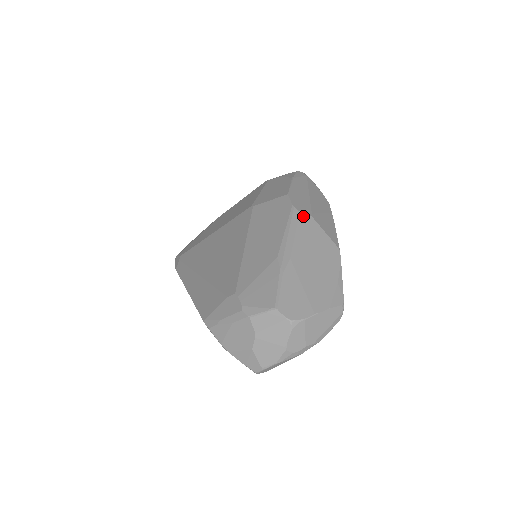
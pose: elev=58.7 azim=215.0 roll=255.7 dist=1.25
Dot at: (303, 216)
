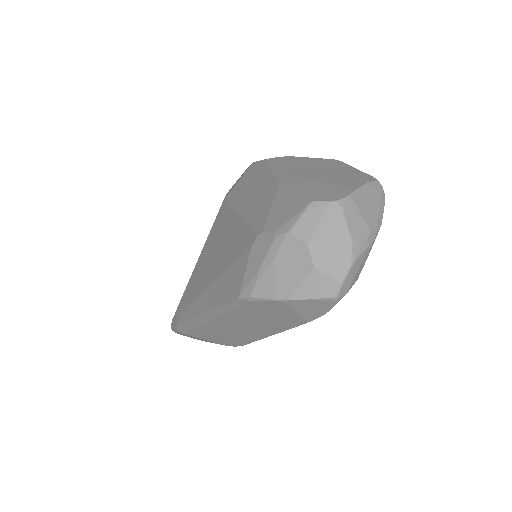
Dot at: (280, 158)
